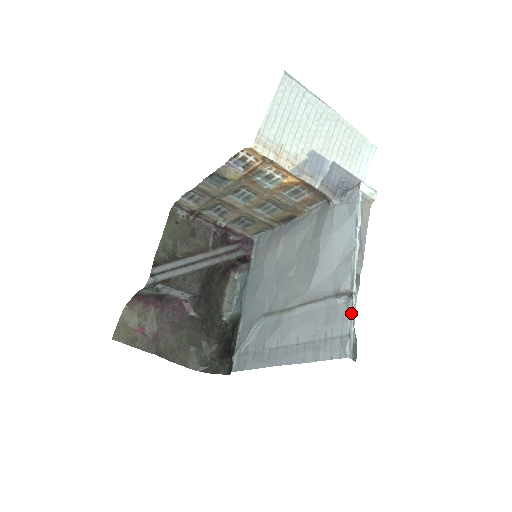
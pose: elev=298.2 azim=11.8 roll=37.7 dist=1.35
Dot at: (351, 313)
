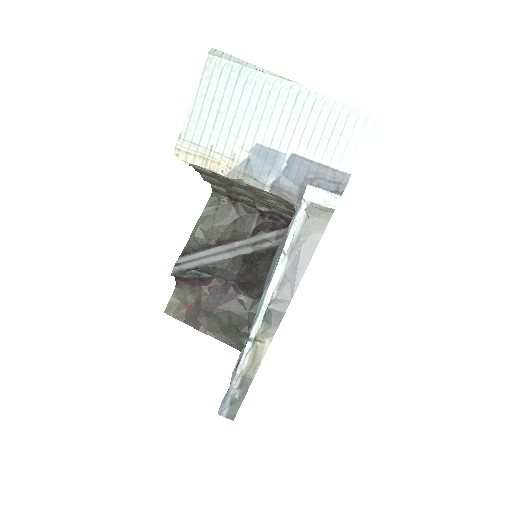
Dot at: (238, 363)
